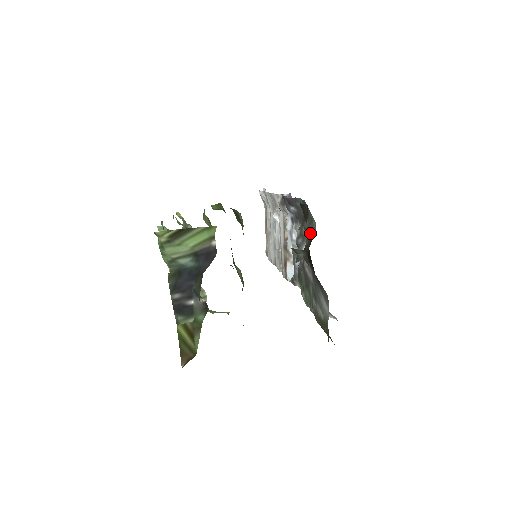
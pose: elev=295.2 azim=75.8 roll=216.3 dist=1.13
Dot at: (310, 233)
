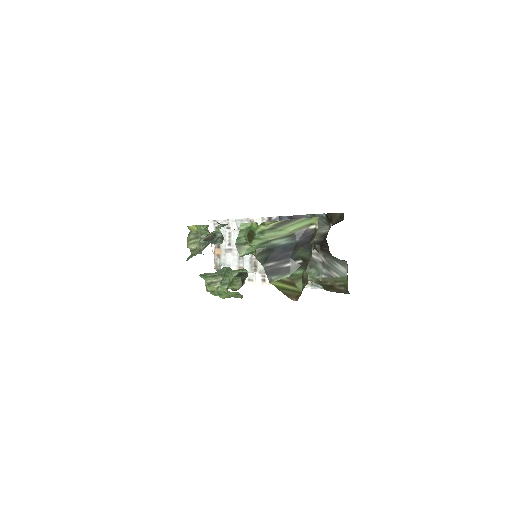
Dot at: (321, 233)
